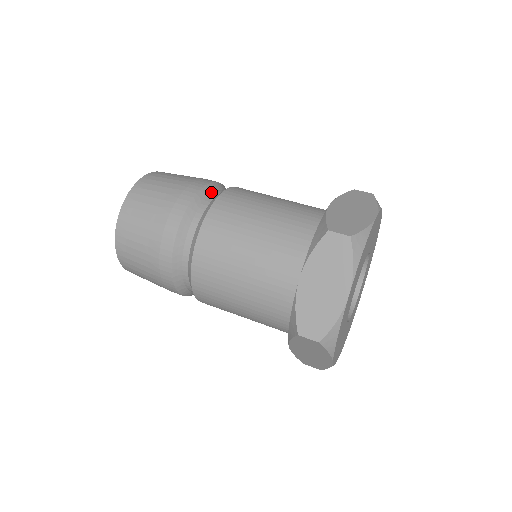
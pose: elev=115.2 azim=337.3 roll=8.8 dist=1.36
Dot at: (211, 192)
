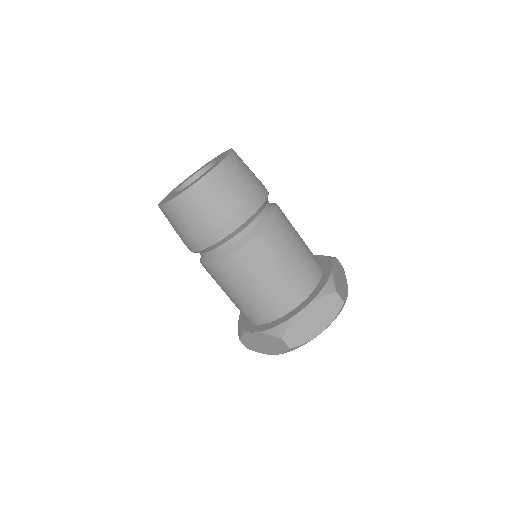
Dot at: (267, 201)
